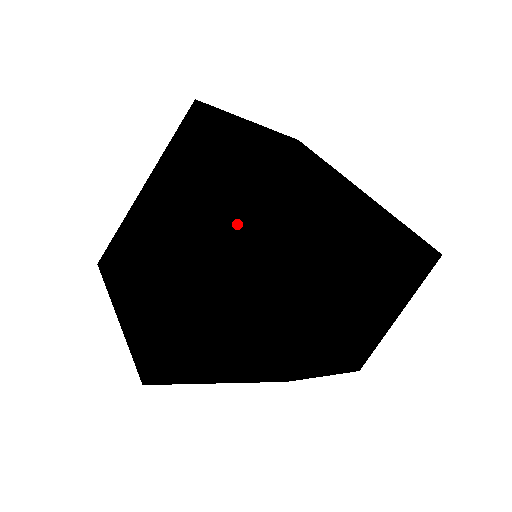
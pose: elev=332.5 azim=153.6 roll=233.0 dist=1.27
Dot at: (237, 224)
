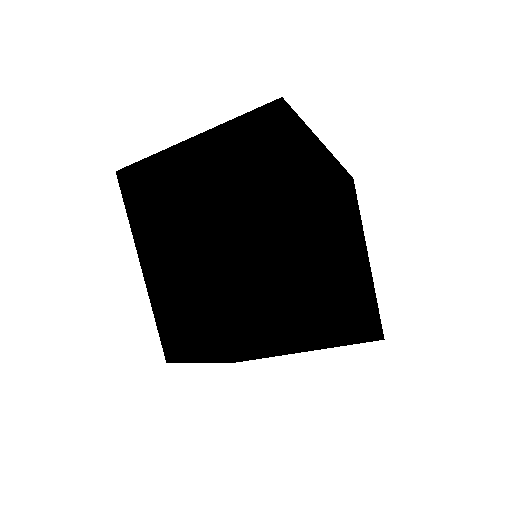
Dot at: occluded
